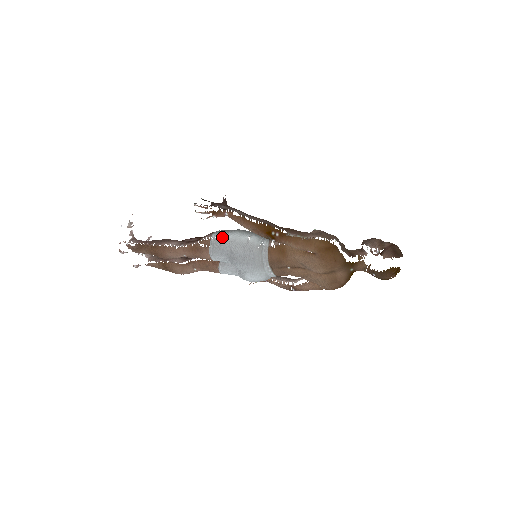
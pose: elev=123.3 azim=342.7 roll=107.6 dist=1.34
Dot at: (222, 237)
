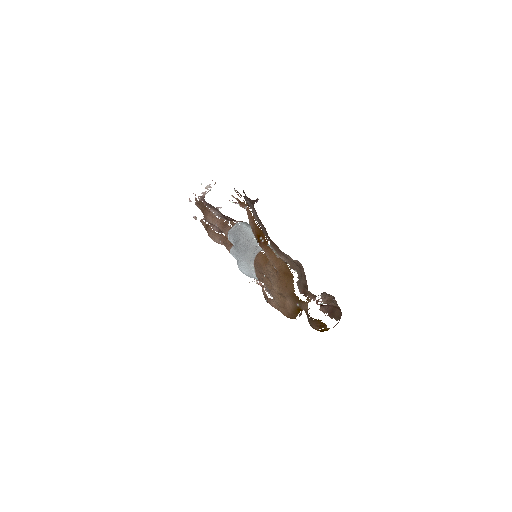
Dot at: (242, 226)
